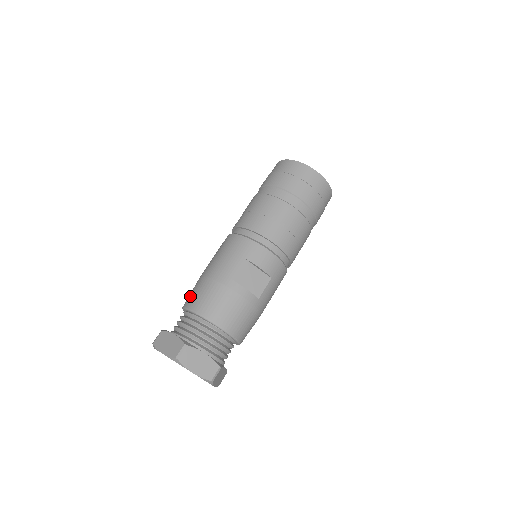
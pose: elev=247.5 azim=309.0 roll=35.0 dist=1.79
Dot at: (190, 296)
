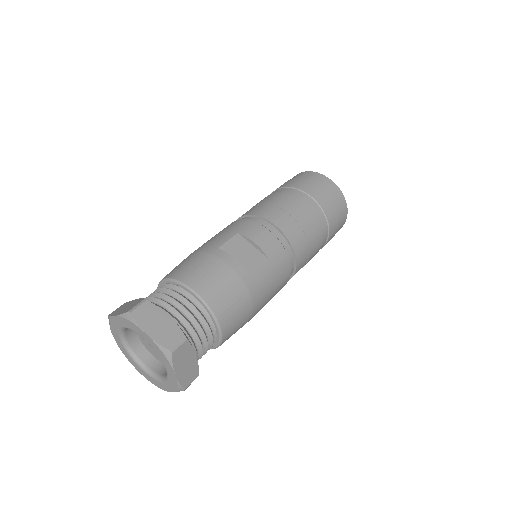
Dot at: occluded
